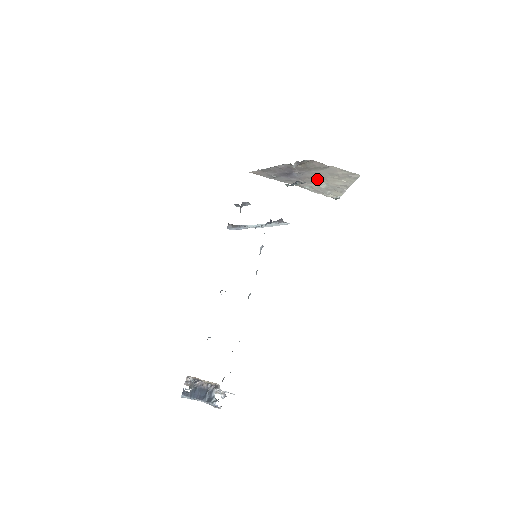
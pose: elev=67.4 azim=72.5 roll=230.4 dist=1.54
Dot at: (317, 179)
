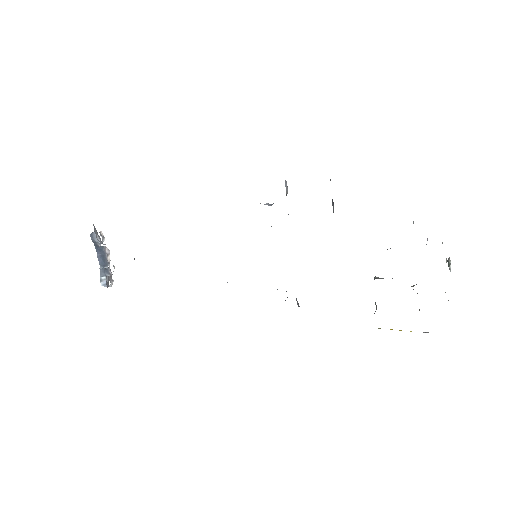
Dot at: occluded
